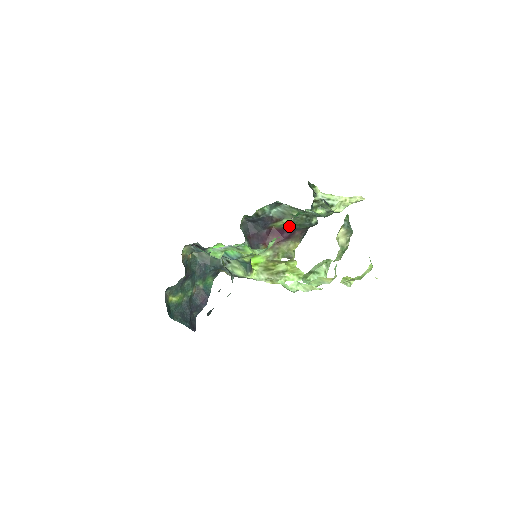
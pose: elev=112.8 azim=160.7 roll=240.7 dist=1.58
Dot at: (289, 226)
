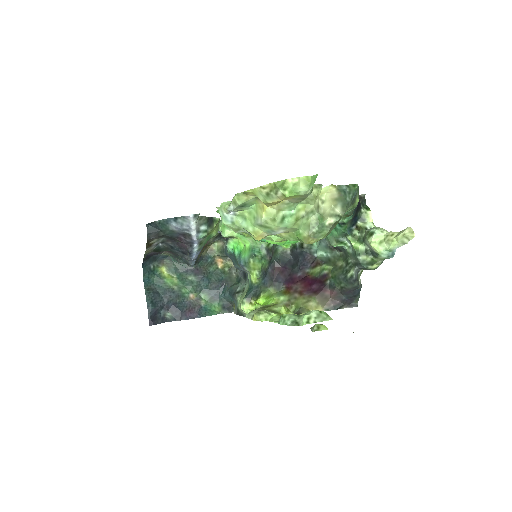
Dot at: (324, 276)
